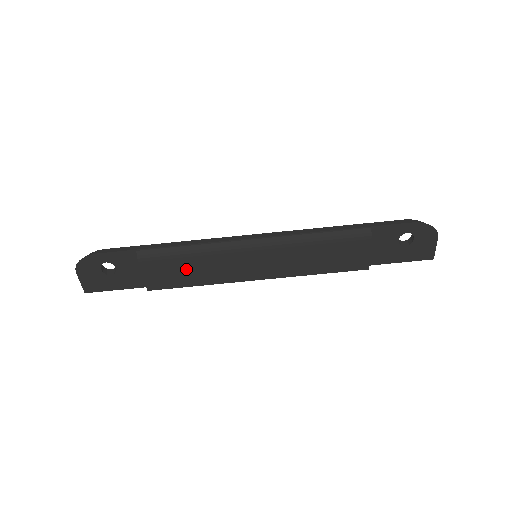
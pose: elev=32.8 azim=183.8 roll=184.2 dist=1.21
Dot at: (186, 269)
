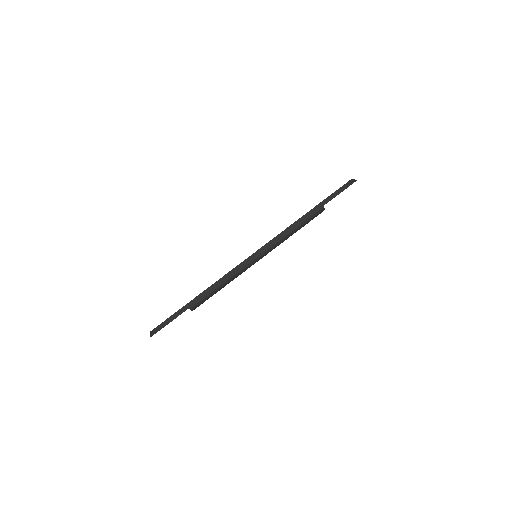
Dot at: occluded
